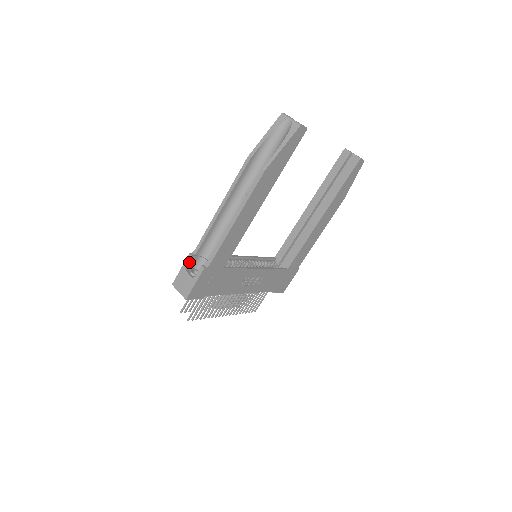
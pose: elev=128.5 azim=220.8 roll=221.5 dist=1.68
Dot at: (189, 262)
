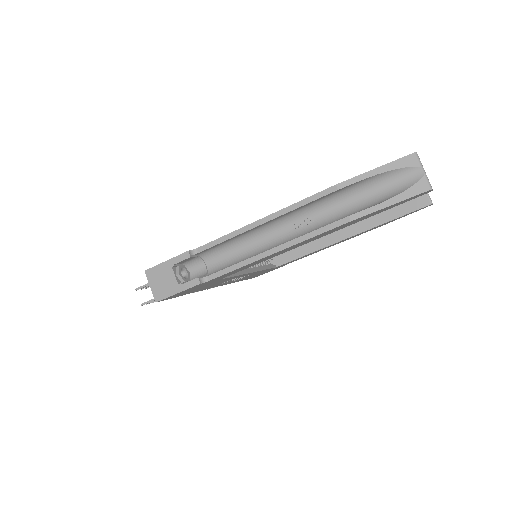
Dot at: (182, 260)
